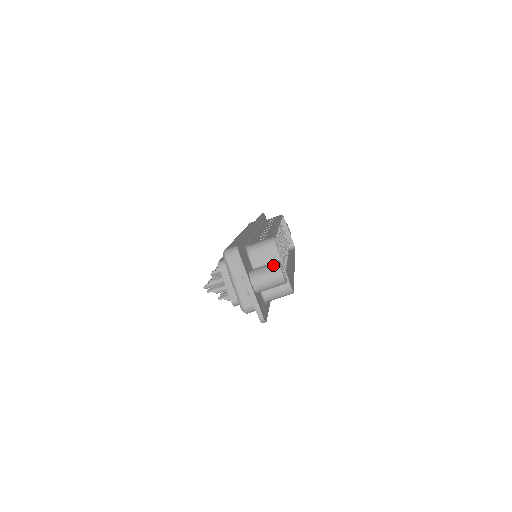
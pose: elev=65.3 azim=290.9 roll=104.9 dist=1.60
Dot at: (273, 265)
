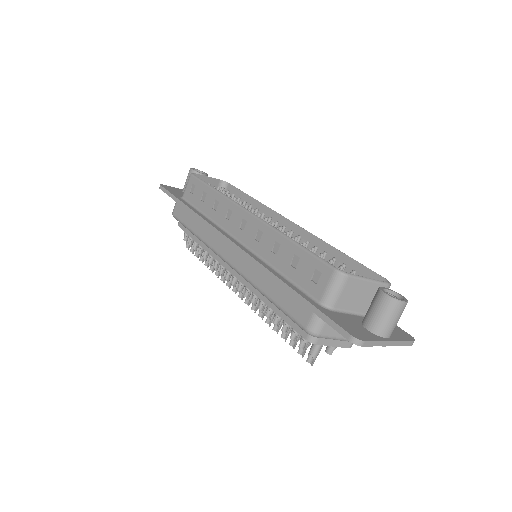
Dot at: (389, 305)
